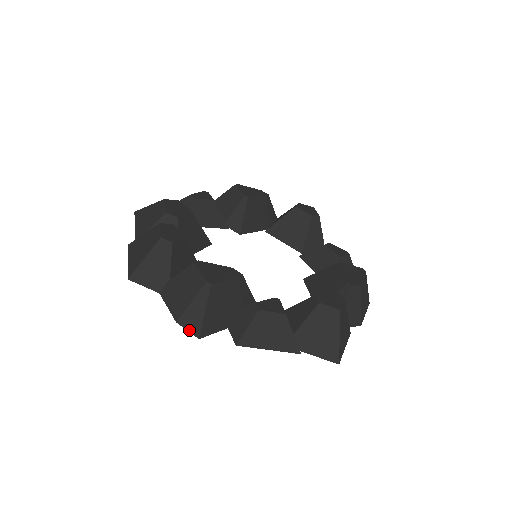
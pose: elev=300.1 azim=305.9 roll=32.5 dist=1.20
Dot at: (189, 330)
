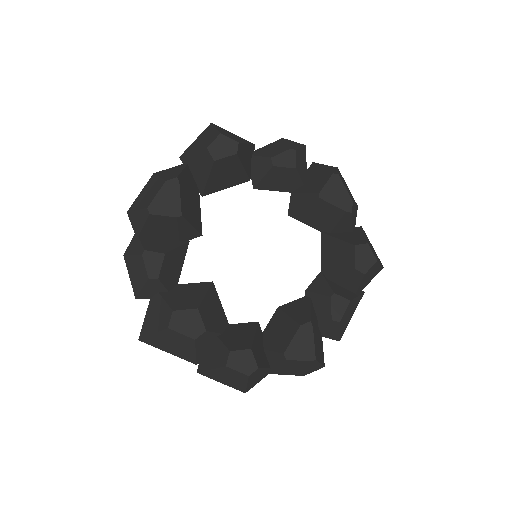
Dot at: occluded
